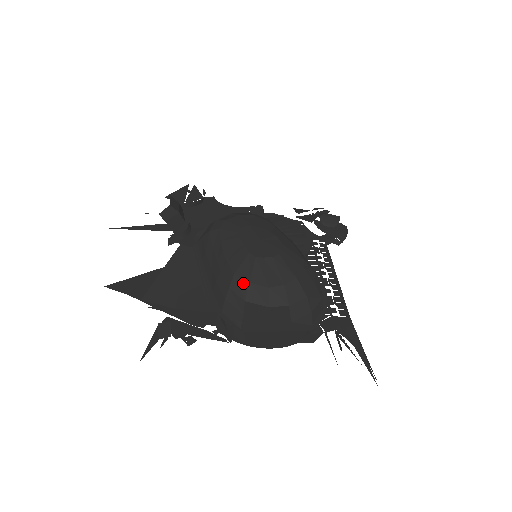
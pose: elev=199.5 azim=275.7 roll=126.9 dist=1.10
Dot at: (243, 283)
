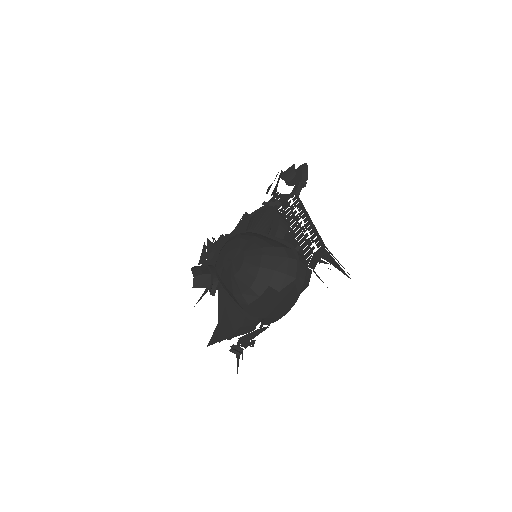
Dot at: (240, 296)
